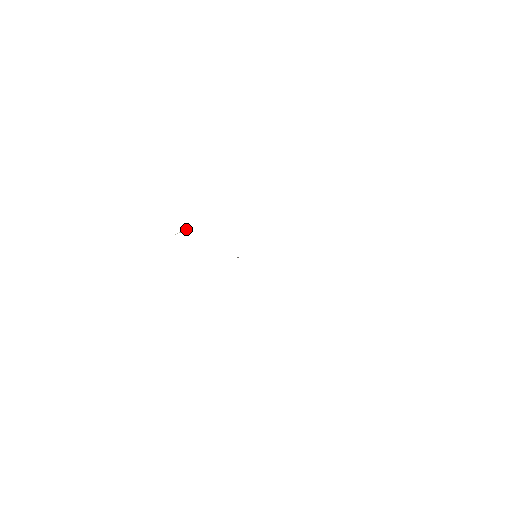
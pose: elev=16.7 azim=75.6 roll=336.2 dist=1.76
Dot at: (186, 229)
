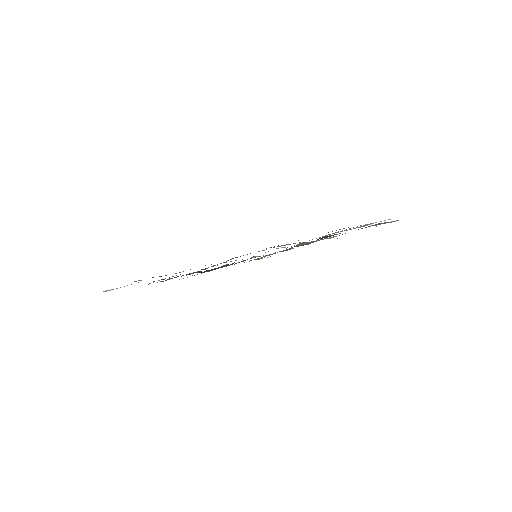
Dot at: (159, 280)
